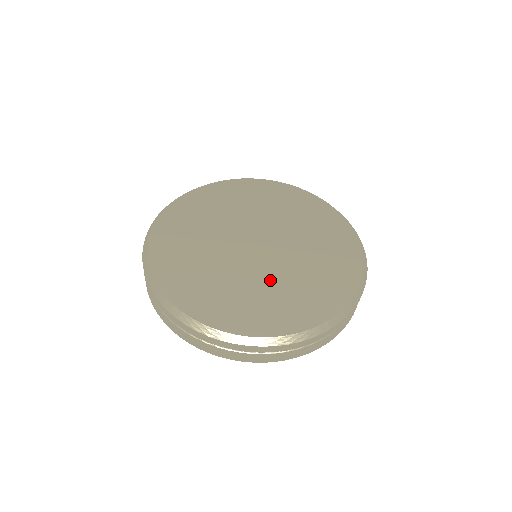
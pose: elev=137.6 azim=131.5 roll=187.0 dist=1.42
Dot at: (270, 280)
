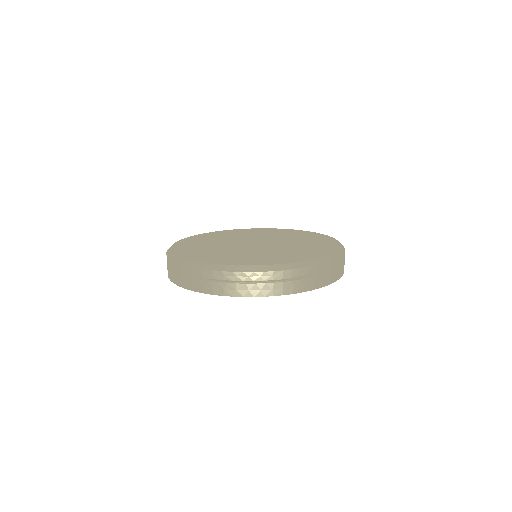
Dot at: (248, 252)
